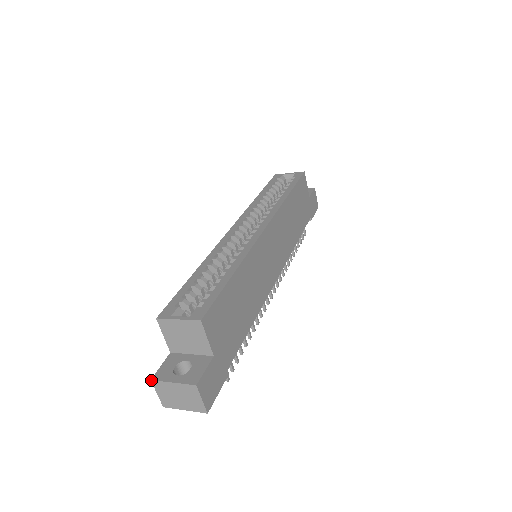
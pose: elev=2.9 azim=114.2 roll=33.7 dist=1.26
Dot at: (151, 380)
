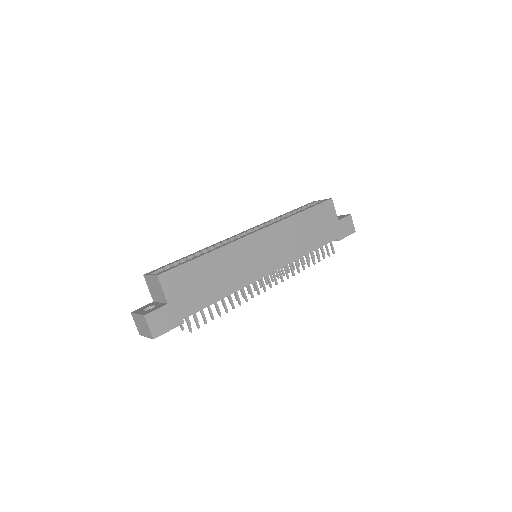
Dot at: (131, 312)
